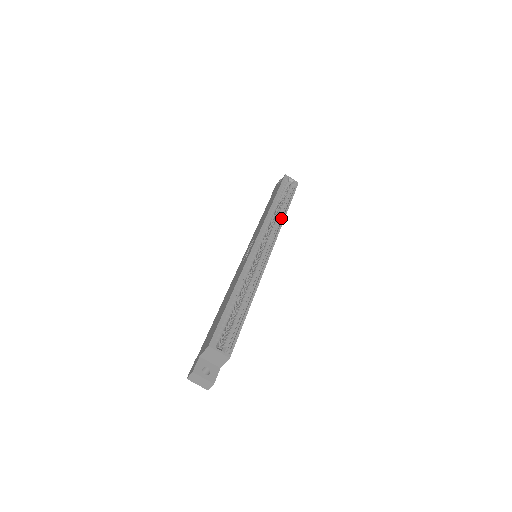
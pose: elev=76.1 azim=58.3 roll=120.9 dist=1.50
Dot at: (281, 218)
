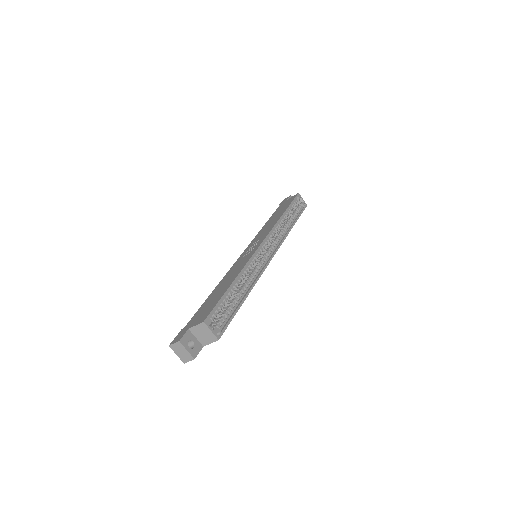
Dot at: (286, 230)
